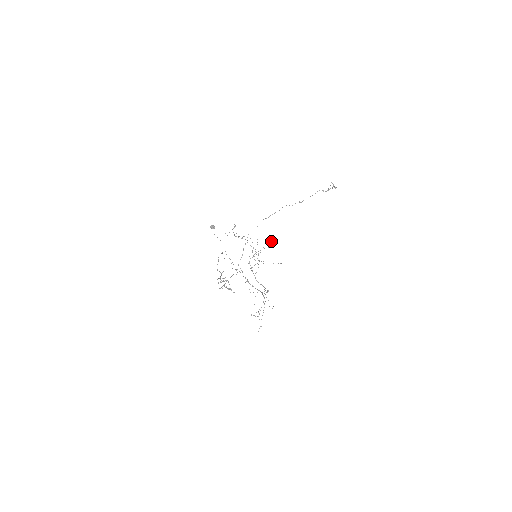
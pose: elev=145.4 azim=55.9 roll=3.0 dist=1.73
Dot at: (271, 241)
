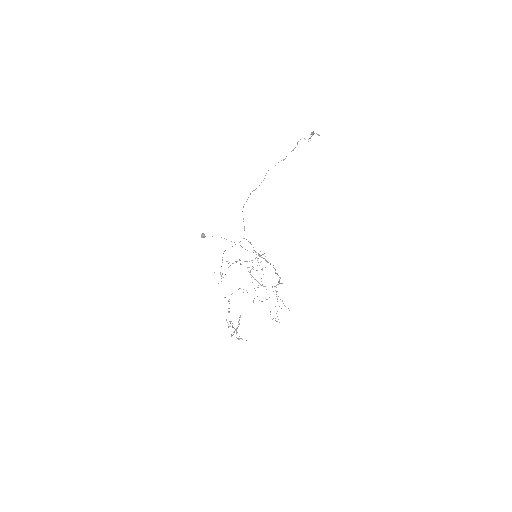
Dot at: (264, 253)
